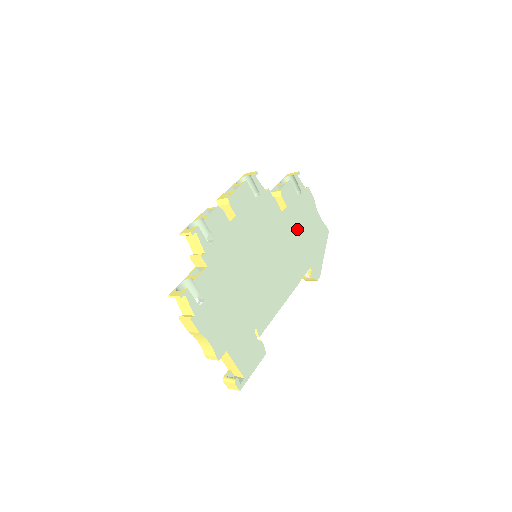
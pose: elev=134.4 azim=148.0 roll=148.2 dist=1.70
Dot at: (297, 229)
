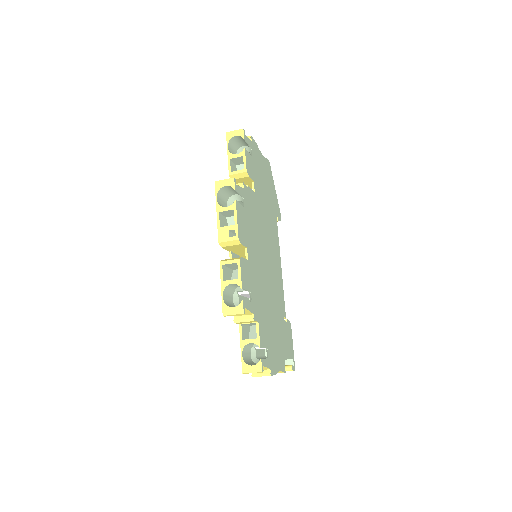
Dot at: (263, 193)
